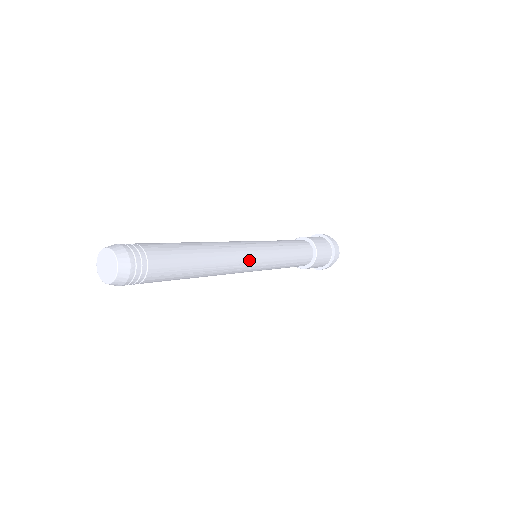
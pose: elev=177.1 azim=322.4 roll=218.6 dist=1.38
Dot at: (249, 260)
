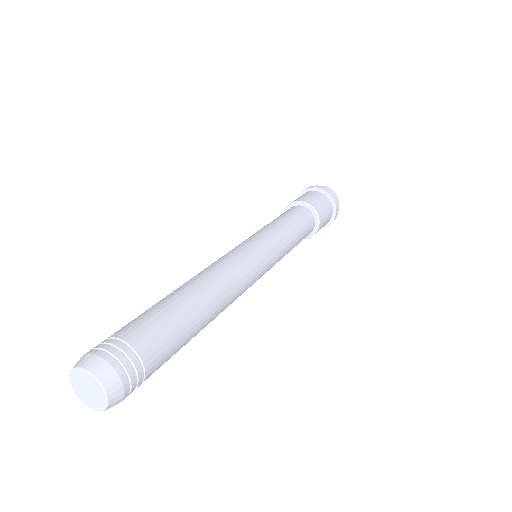
Dot at: (250, 286)
